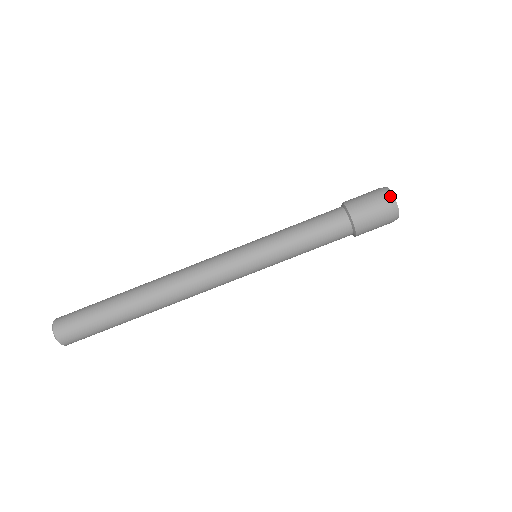
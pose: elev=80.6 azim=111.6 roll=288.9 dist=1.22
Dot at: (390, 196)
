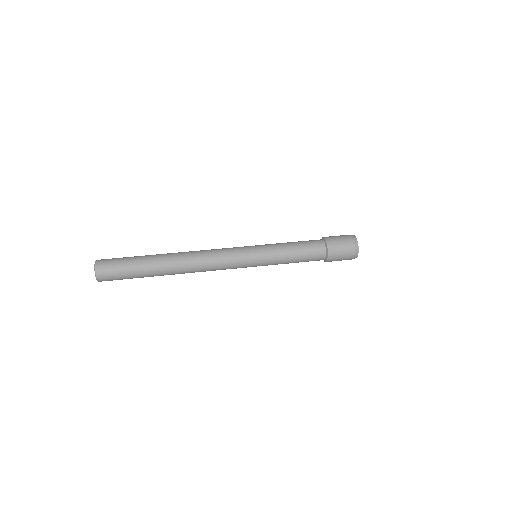
Dot at: (354, 238)
